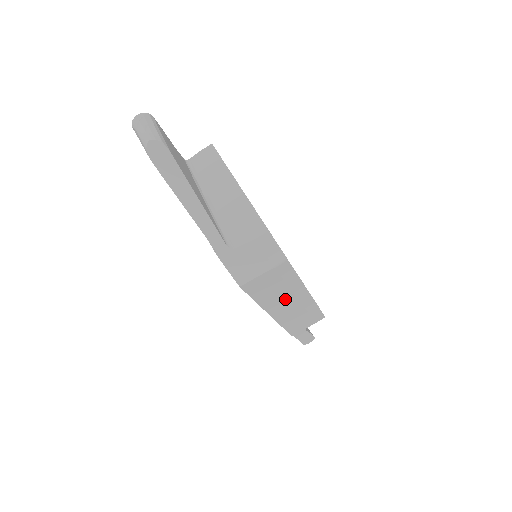
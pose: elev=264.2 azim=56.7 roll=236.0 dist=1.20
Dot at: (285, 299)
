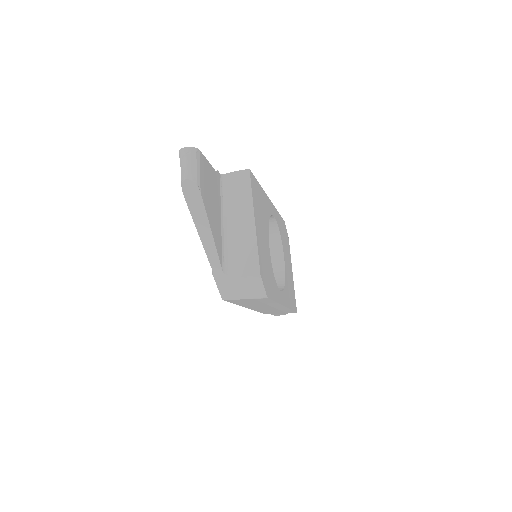
Dot at: (262, 306)
